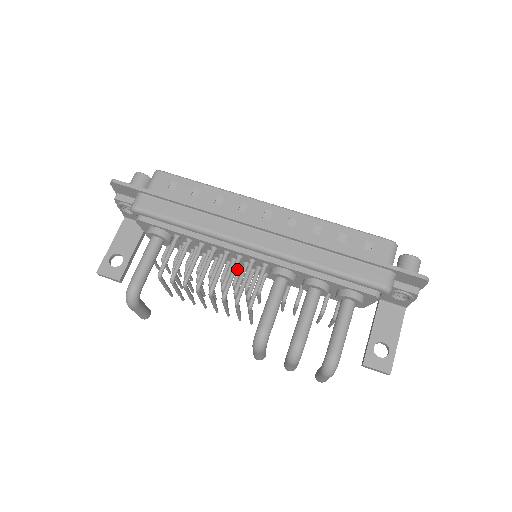
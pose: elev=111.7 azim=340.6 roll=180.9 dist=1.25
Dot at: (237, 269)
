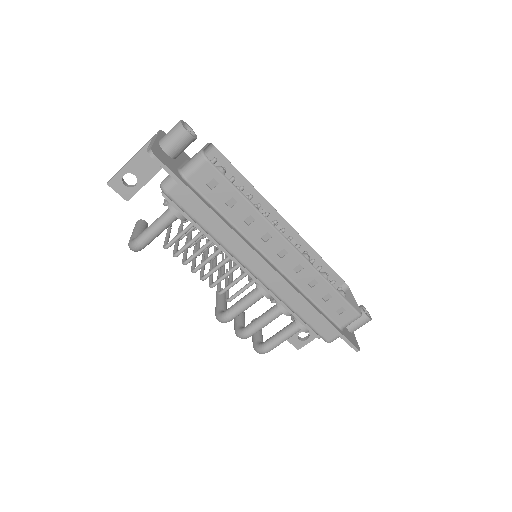
Dot at: occluded
